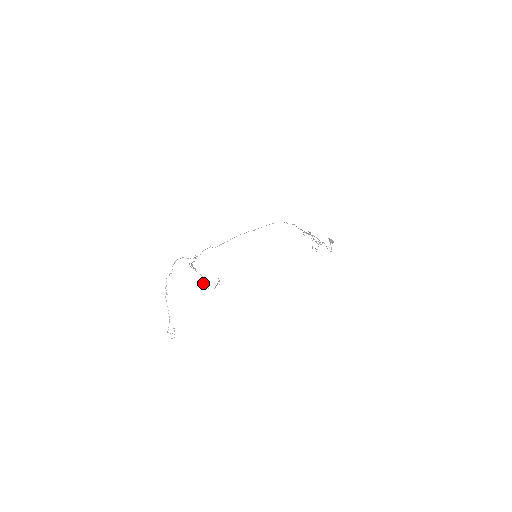
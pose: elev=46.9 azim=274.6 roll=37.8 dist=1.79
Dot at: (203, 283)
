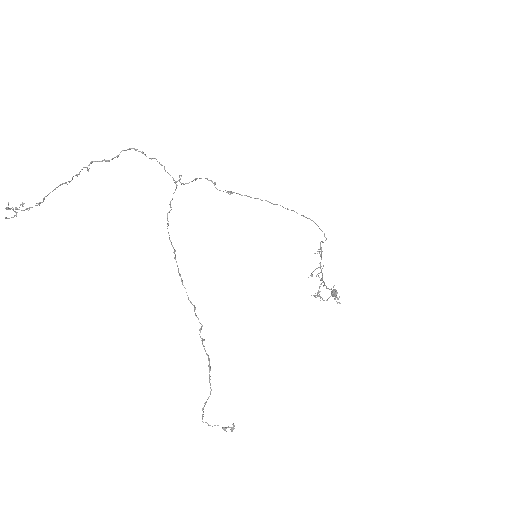
Dot at: occluded
